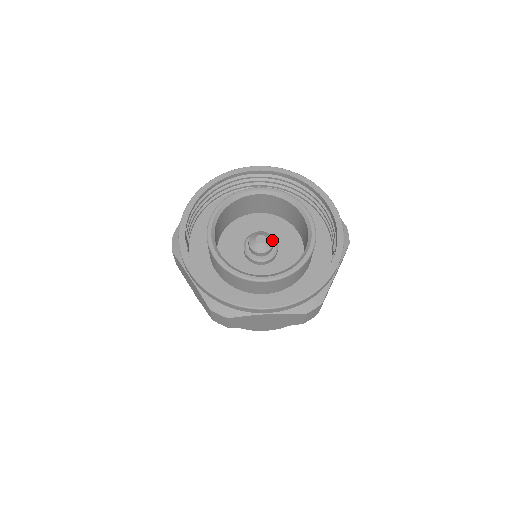
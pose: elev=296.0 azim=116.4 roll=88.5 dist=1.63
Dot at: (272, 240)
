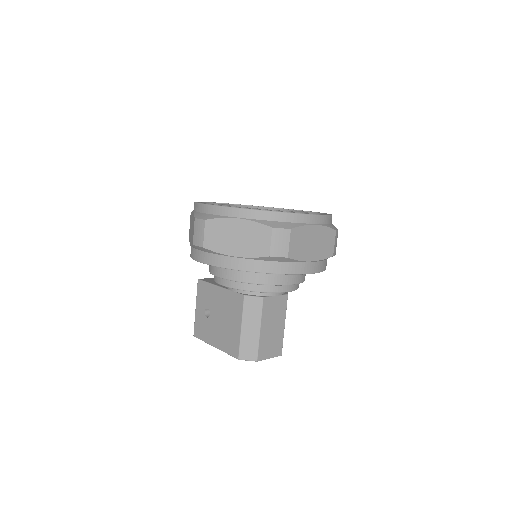
Dot at: occluded
